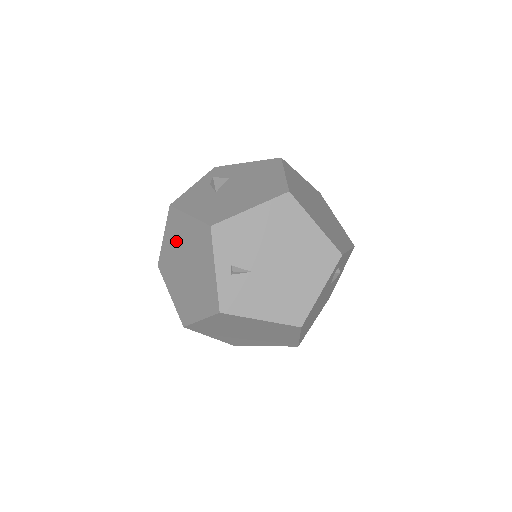
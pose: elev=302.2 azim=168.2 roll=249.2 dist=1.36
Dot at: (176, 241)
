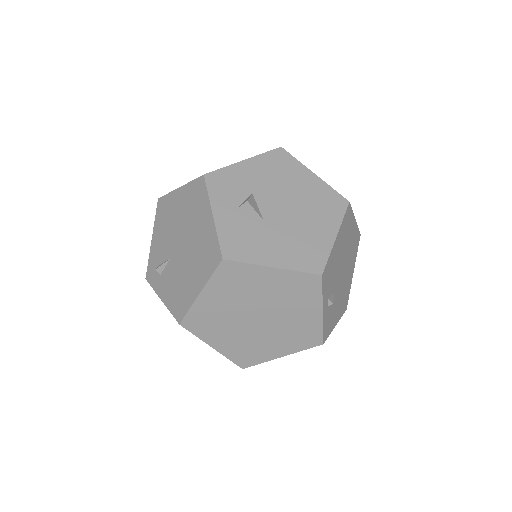
Dot at: (236, 295)
